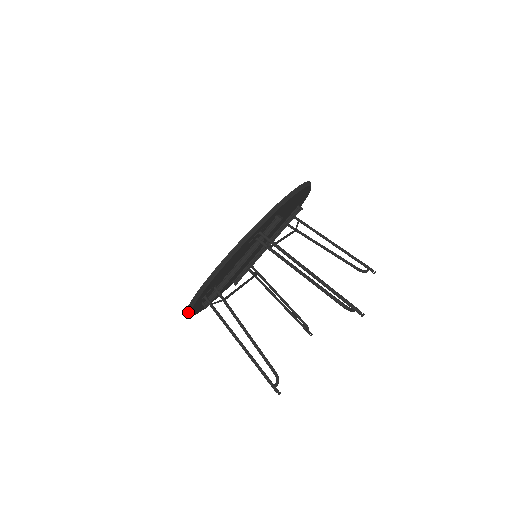
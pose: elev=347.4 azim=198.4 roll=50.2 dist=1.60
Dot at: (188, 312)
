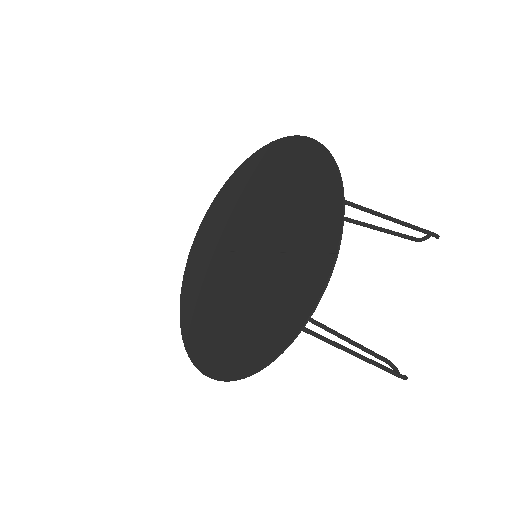
Dot at: occluded
